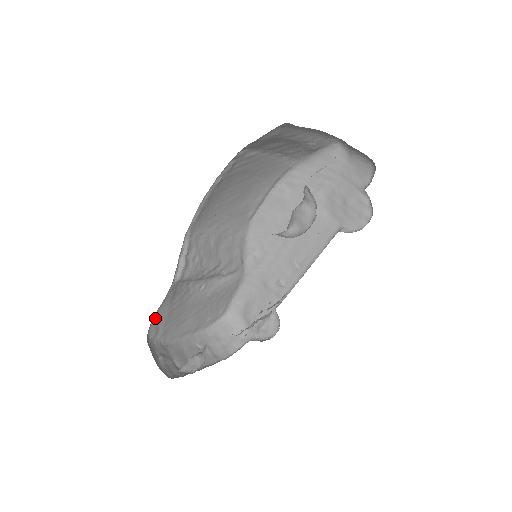
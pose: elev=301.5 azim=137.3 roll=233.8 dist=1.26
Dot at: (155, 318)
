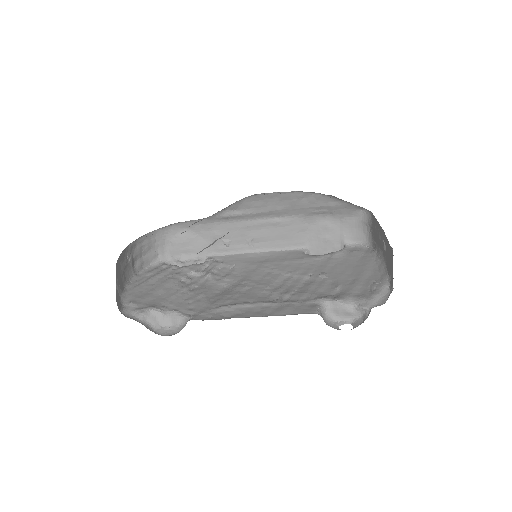
Dot at: occluded
